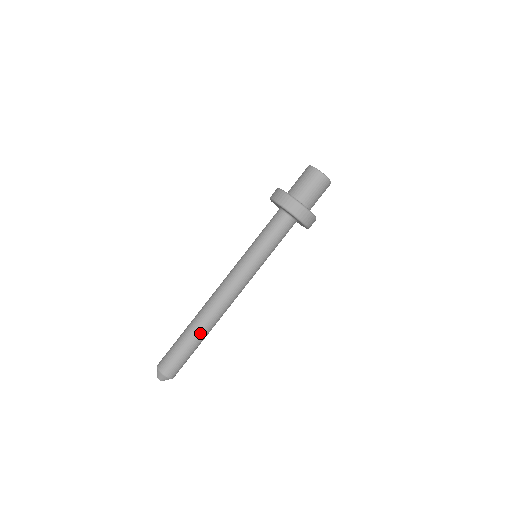
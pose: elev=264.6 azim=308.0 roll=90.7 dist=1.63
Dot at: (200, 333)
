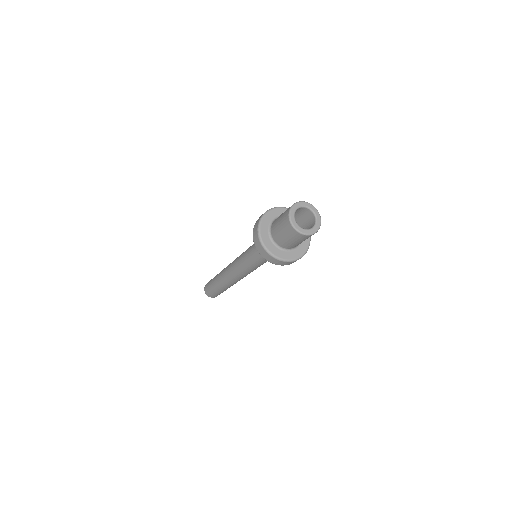
Dot at: (223, 287)
